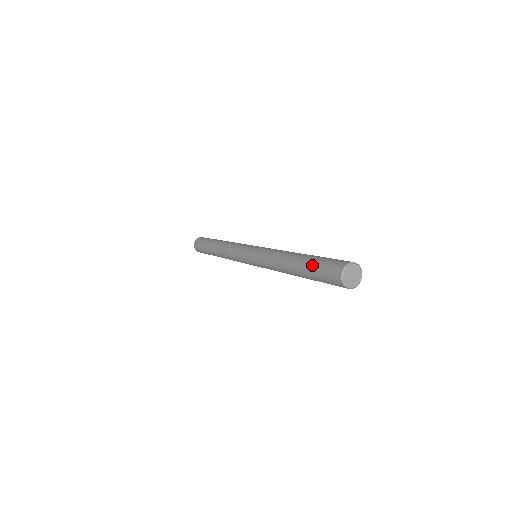
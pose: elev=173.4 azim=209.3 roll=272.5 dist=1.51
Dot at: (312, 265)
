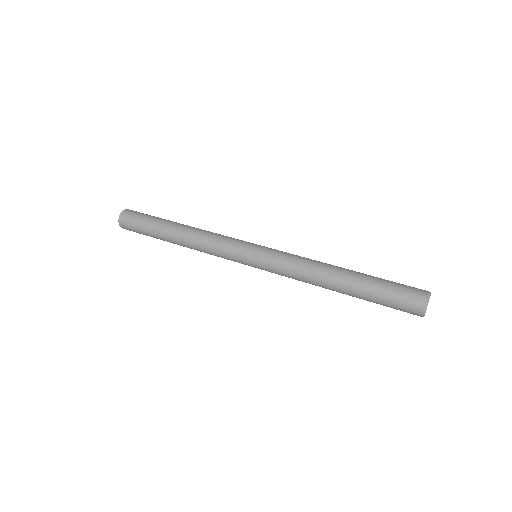
Dot at: (376, 297)
